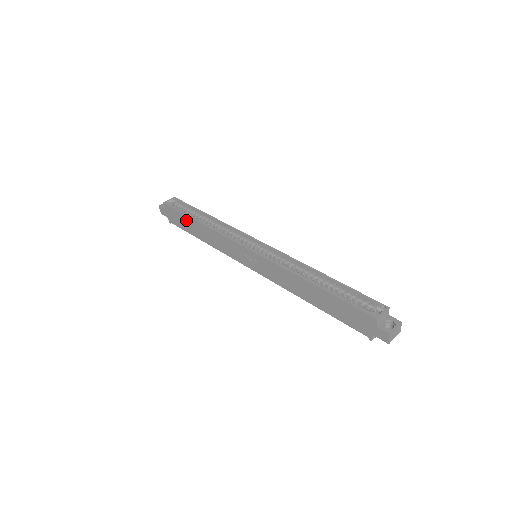
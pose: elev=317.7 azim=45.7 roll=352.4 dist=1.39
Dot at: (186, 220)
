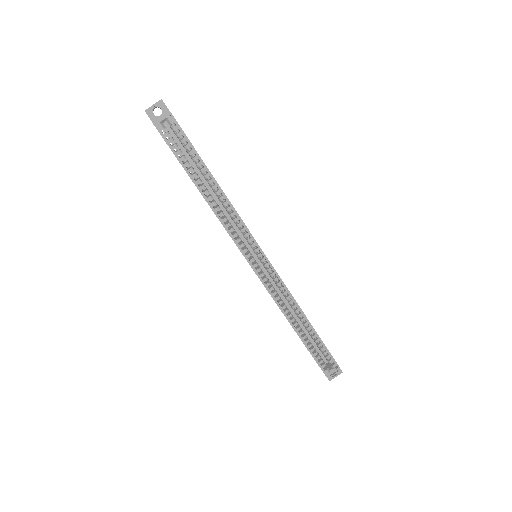
Dot at: occluded
